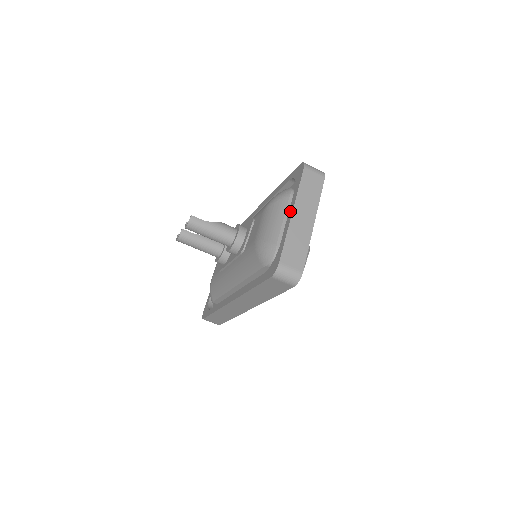
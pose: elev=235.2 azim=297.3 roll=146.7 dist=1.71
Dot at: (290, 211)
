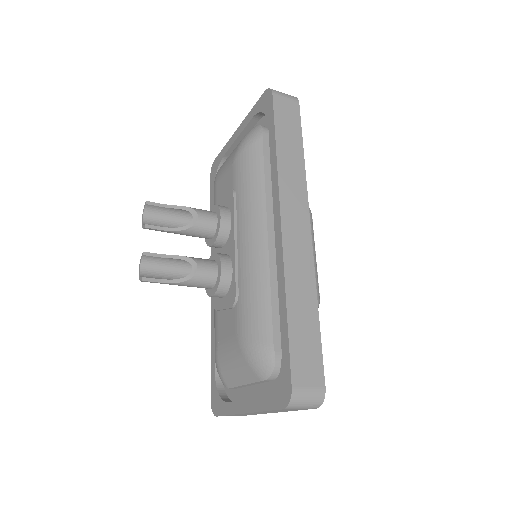
Dot at: (246, 405)
